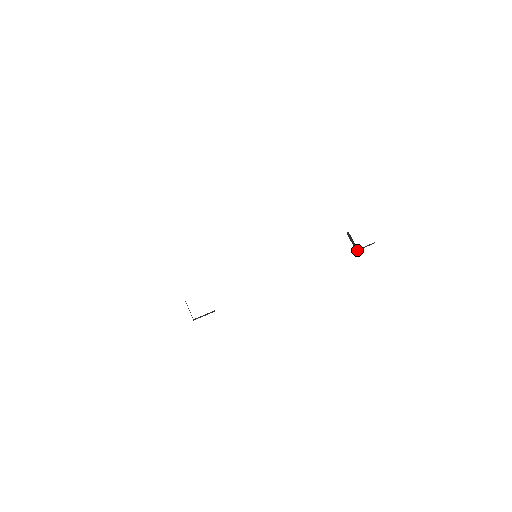
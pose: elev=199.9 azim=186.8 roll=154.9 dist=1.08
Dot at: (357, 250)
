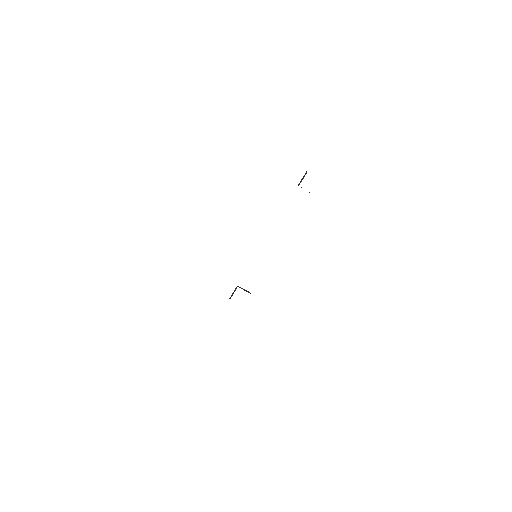
Dot at: occluded
